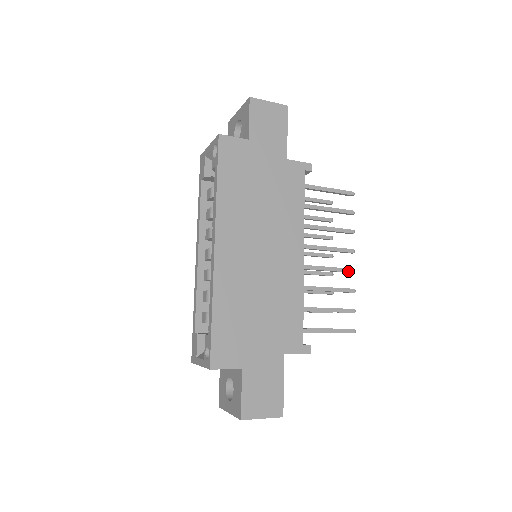
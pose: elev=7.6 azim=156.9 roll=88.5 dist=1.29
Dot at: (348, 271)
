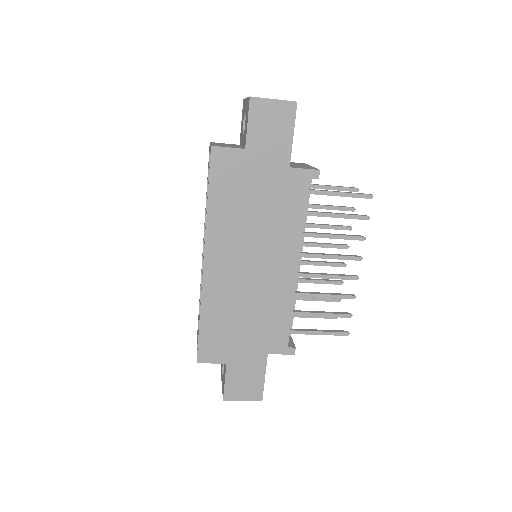
Dot at: (350, 279)
